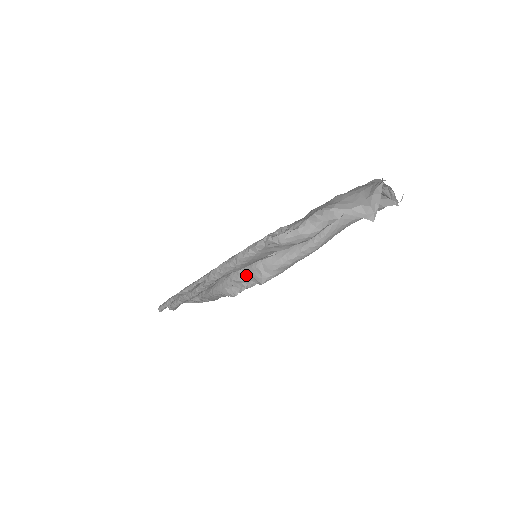
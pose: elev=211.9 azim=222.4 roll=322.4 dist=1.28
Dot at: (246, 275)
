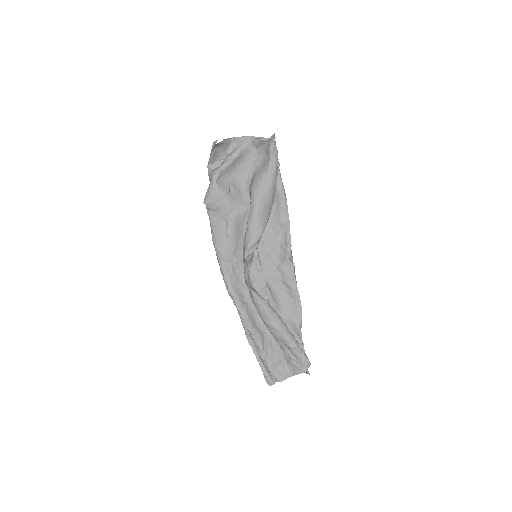
Dot at: (245, 266)
